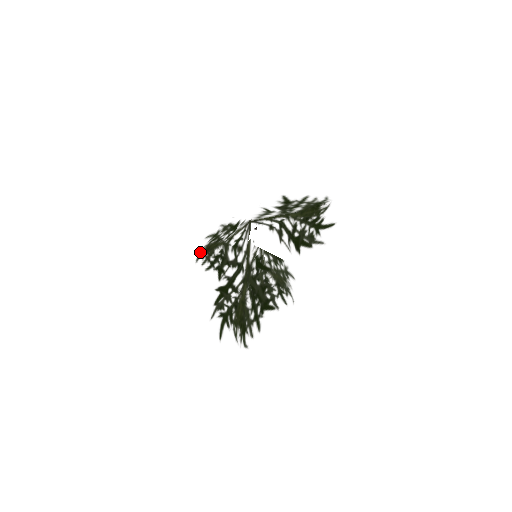
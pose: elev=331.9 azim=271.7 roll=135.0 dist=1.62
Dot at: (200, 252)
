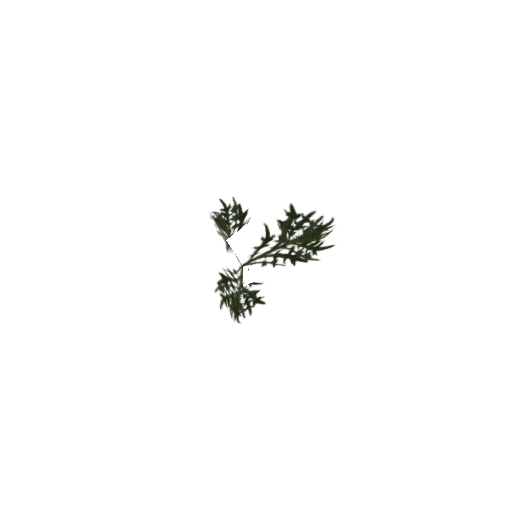
Dot at: (213, 216)
